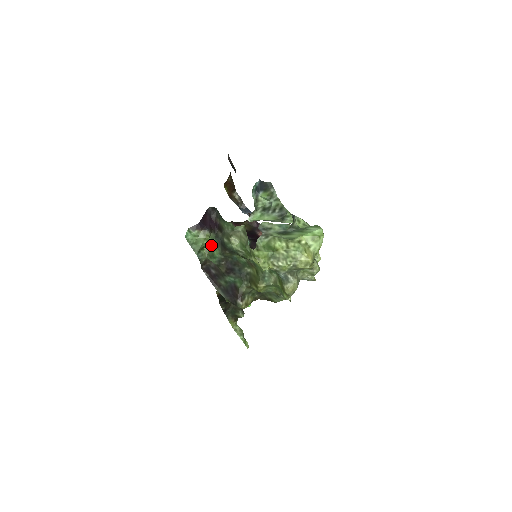
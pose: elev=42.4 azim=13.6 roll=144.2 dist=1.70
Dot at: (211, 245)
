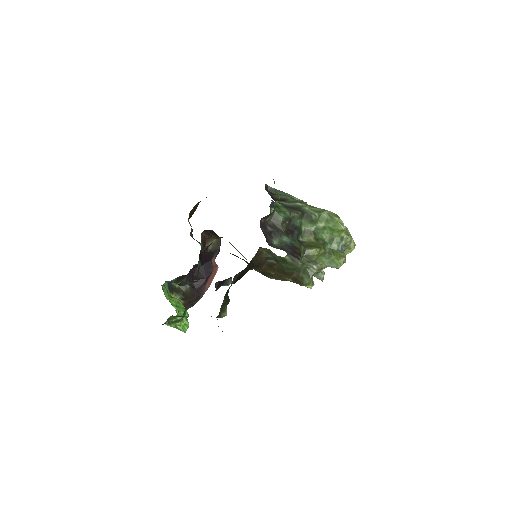
Dot at: (278, 205)
